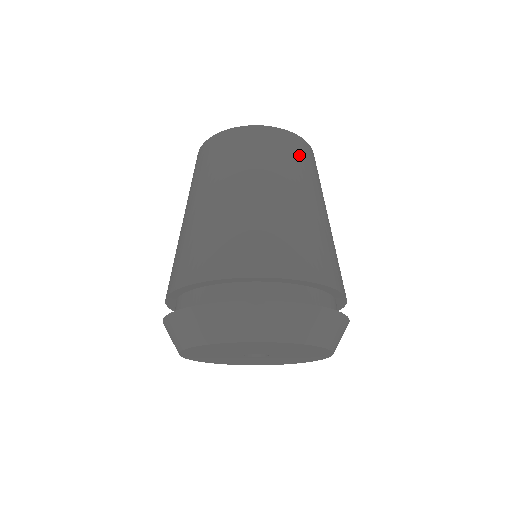
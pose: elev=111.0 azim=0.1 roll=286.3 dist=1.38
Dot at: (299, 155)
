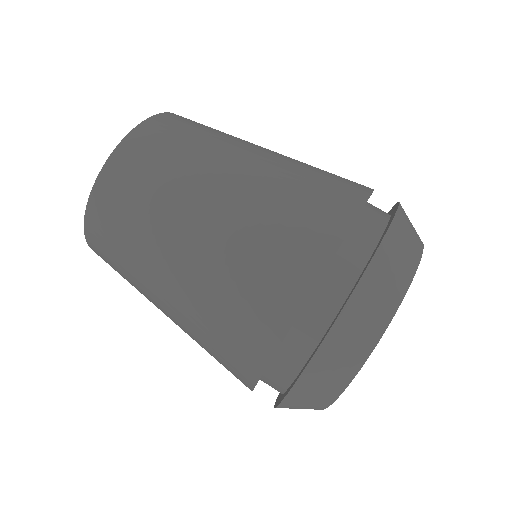
Dot at: (187, 127)
